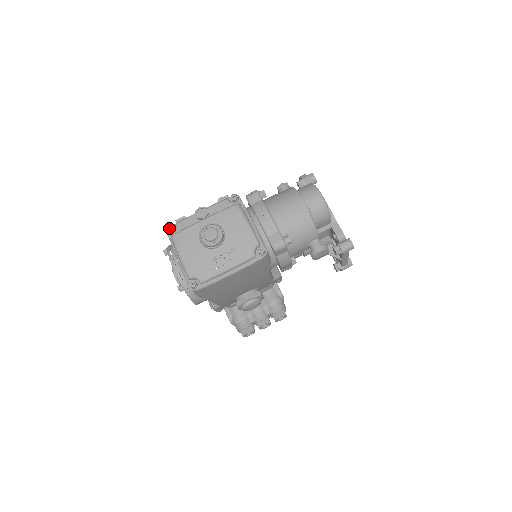
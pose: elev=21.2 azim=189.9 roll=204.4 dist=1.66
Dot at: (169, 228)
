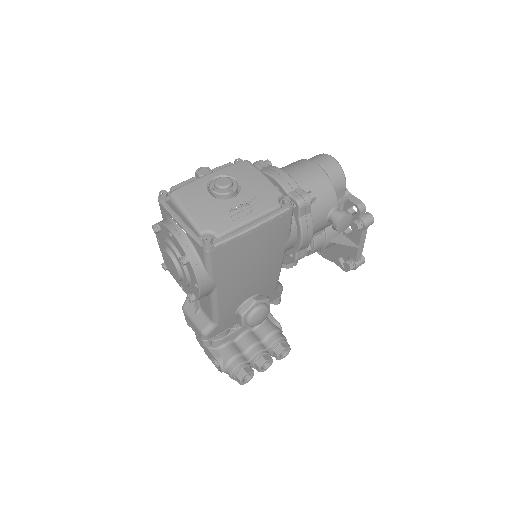
Dot at: (162, 193)
